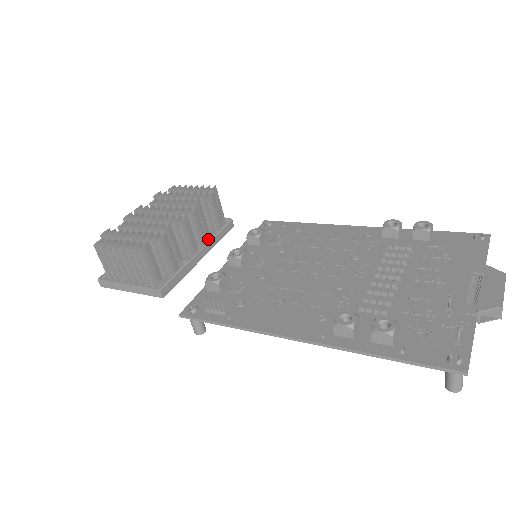
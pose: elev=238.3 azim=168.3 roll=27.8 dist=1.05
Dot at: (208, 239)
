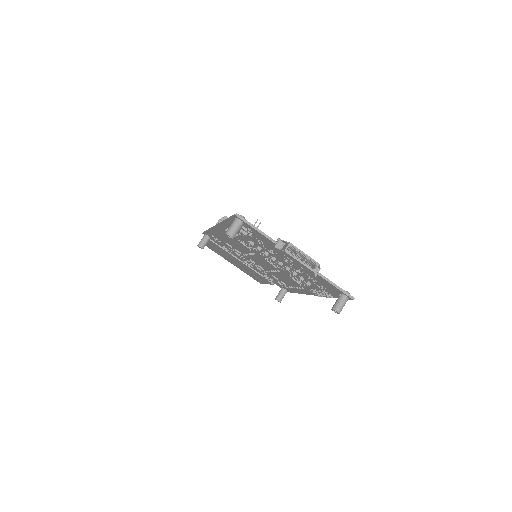
Dot at: occluded
